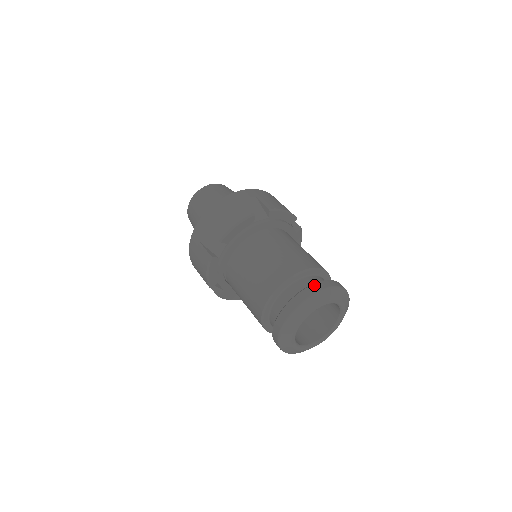
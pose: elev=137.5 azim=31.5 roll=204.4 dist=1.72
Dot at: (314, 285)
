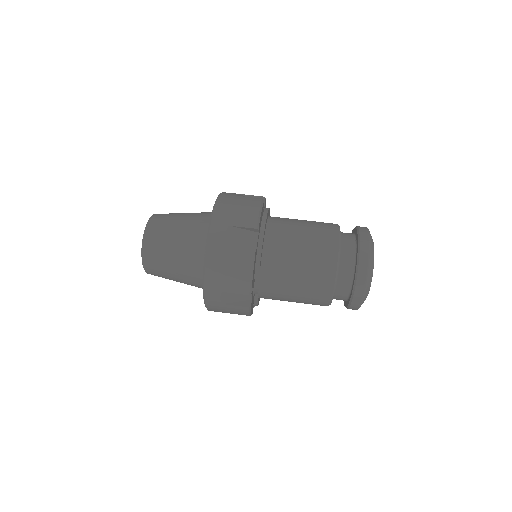
Dot at: (360, 227)
